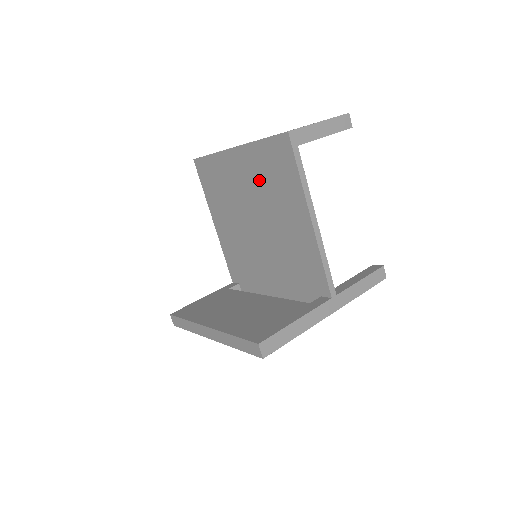
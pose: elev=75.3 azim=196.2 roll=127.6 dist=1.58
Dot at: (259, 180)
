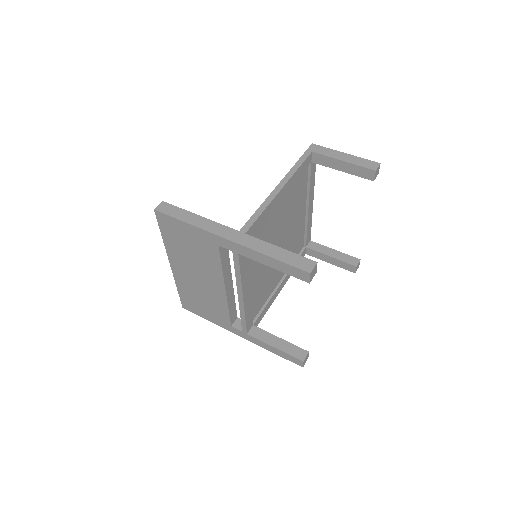
Dot at: occluded
